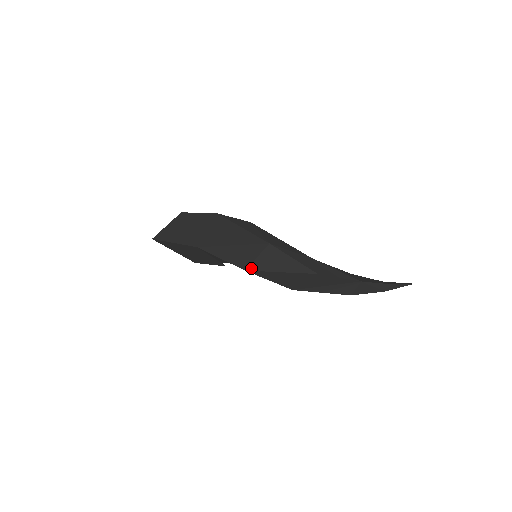
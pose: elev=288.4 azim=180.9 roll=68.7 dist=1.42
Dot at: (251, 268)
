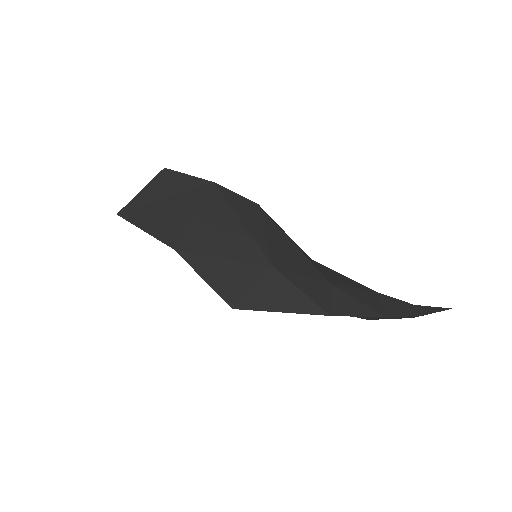
Dot at: (241, 305)
